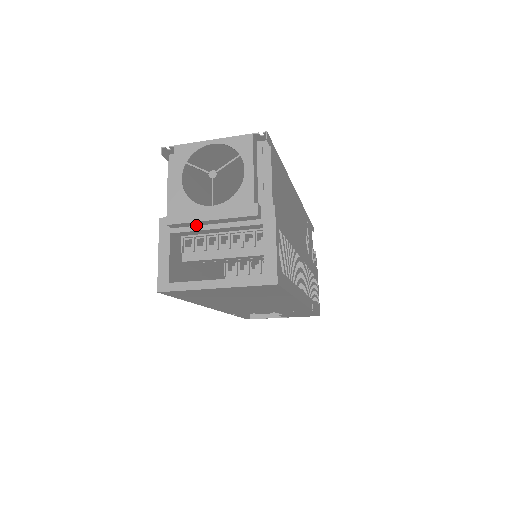
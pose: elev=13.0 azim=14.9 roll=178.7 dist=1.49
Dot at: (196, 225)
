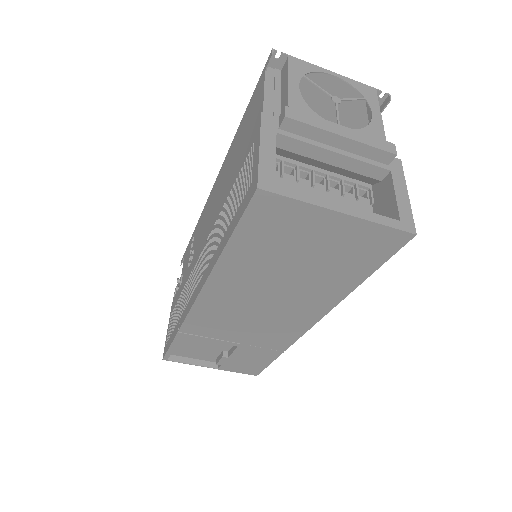
Dot at: (312, 138)
